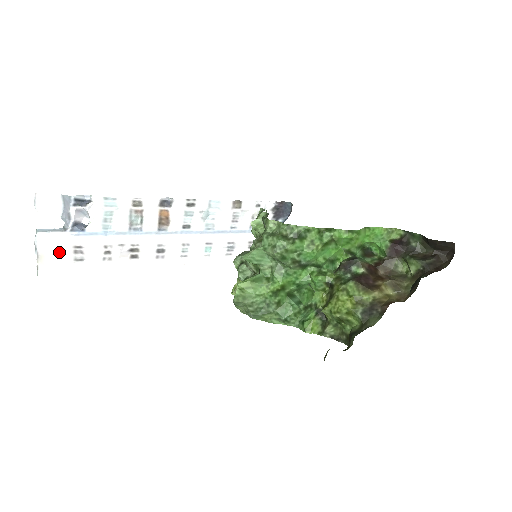
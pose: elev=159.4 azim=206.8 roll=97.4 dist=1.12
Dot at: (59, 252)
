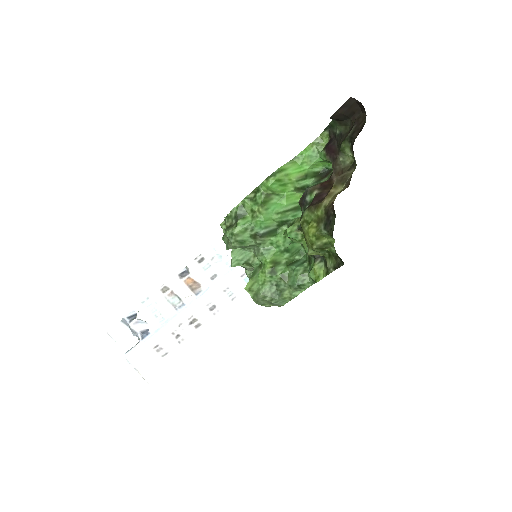
Dot at: (147, 359)
